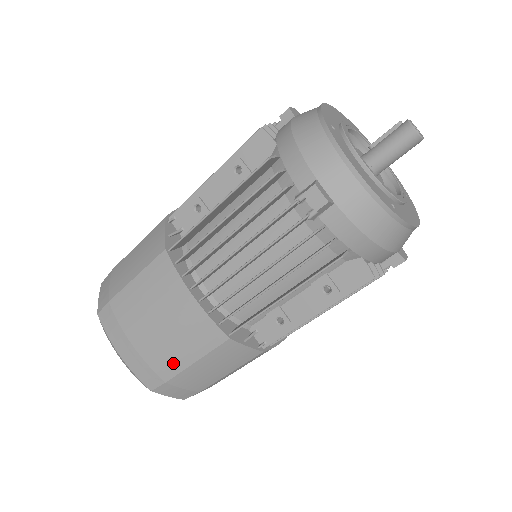
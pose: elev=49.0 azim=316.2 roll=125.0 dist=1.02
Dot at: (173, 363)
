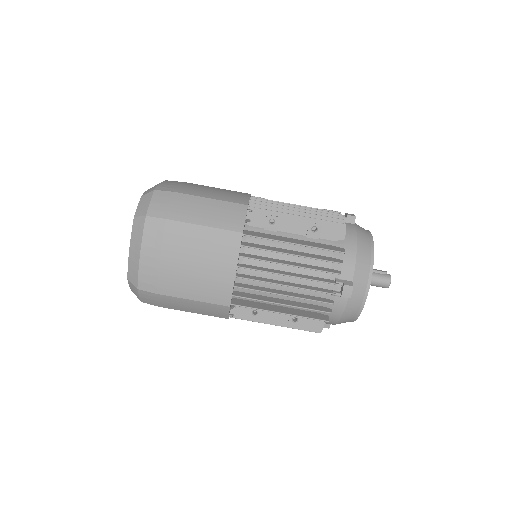
Dot at: (177, 290)
